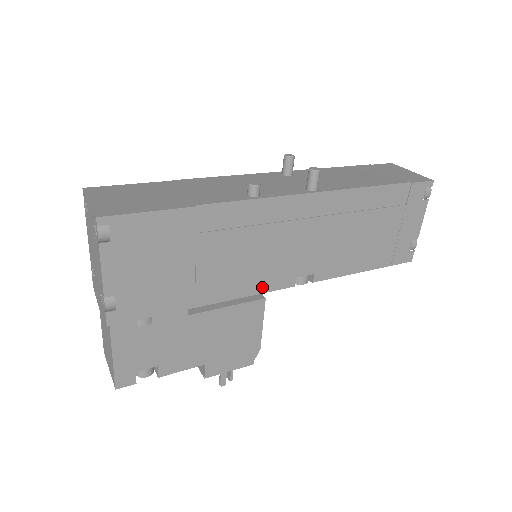
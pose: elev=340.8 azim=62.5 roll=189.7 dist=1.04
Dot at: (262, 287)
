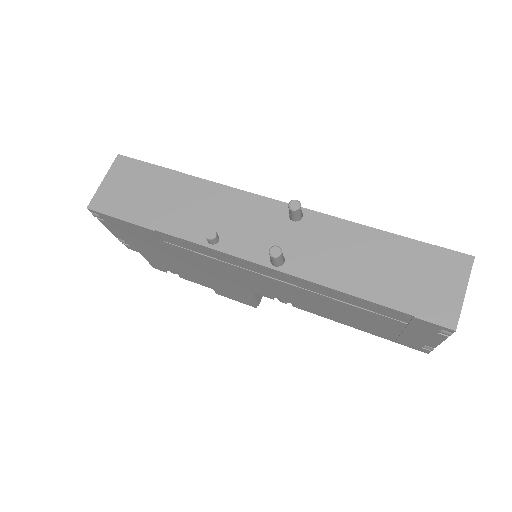
Dot at: (240, 286)
